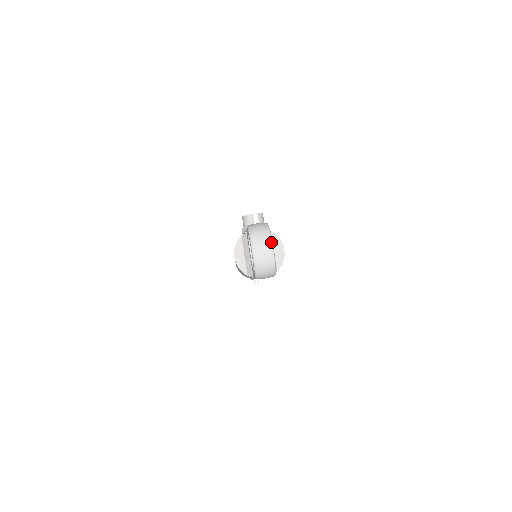
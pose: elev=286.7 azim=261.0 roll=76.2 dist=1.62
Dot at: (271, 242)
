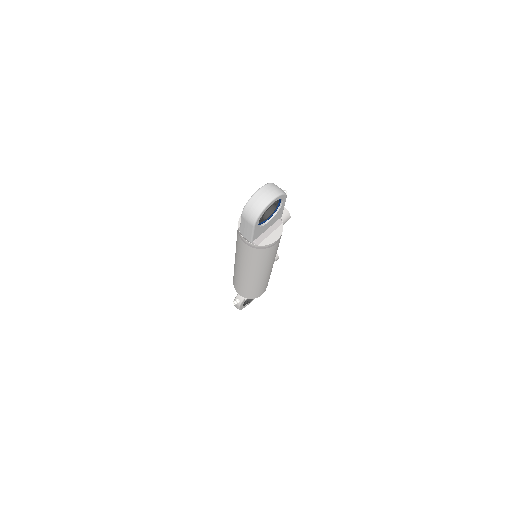
Dot at: (276, 196)
